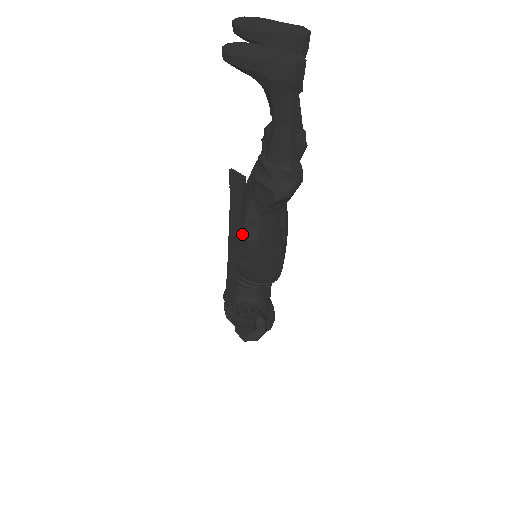
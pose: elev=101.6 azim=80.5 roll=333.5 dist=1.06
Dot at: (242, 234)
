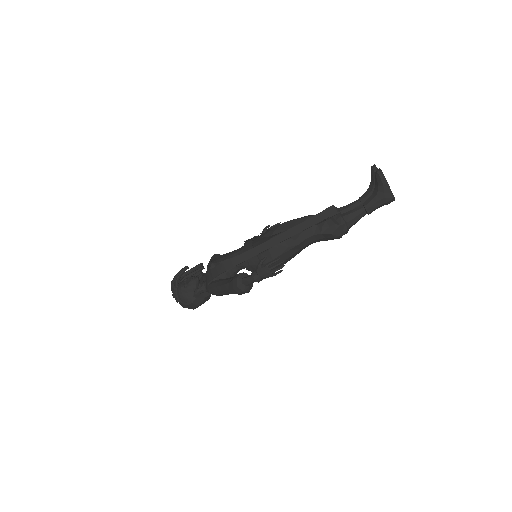
Dot at: (293, 235)
